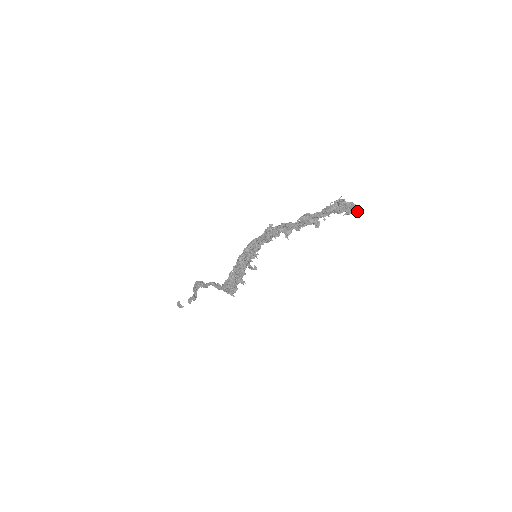
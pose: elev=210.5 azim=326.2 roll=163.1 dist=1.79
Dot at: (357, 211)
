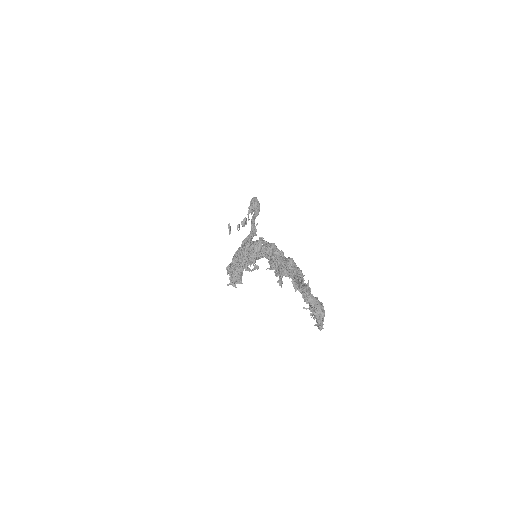
Dot at: (320, 325)
